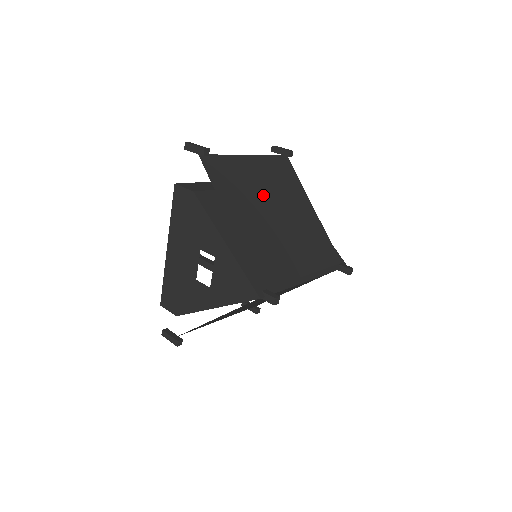
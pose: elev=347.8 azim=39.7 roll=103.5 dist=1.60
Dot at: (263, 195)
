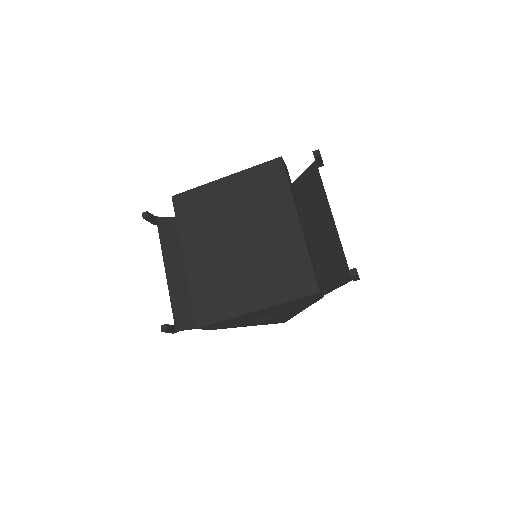
Dot at: (311, 241)
